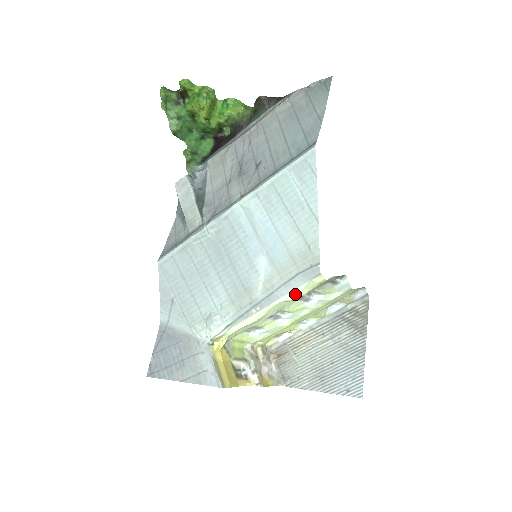
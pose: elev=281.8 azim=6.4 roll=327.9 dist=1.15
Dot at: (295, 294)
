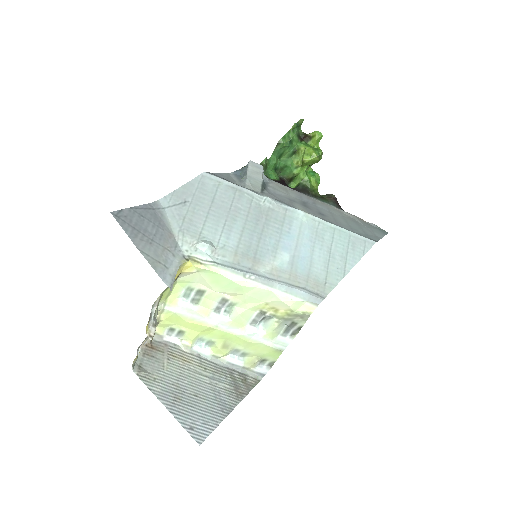
Dot at: (288, 298)
